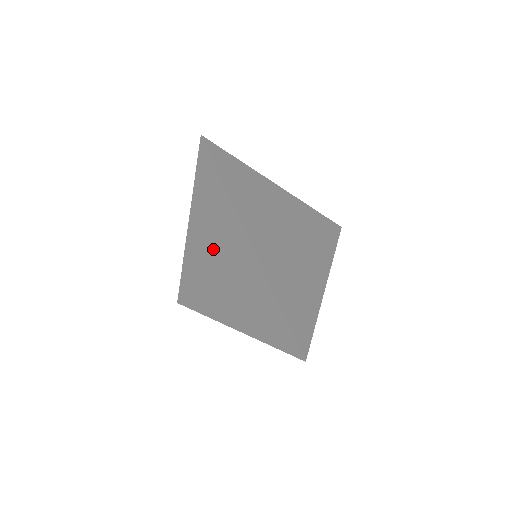
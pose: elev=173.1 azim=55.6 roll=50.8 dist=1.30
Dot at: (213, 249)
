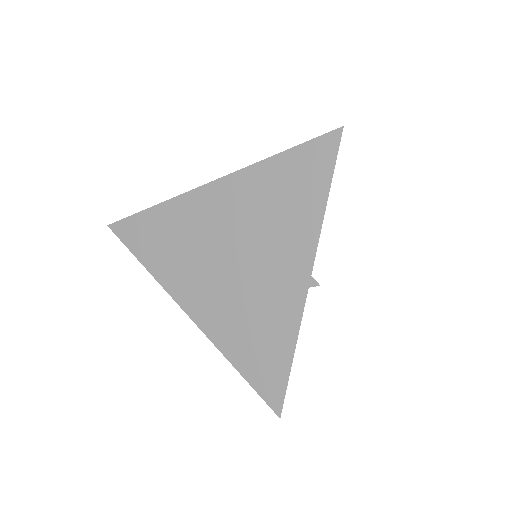
Dot at: occluded
